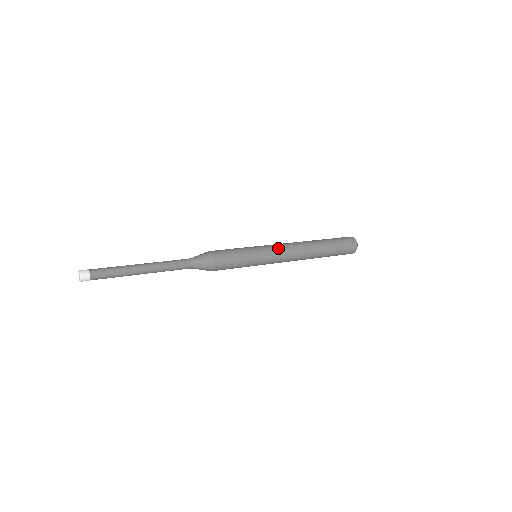
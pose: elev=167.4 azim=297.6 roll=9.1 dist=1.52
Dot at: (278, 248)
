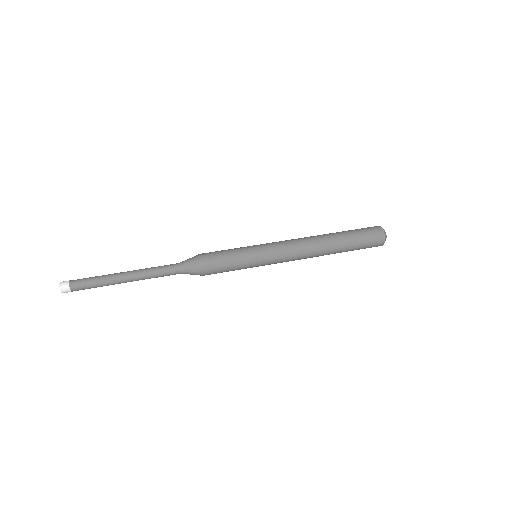
Dot at: (281, 247)
